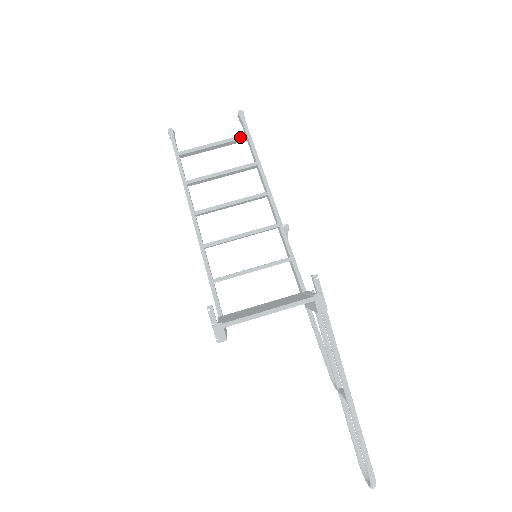
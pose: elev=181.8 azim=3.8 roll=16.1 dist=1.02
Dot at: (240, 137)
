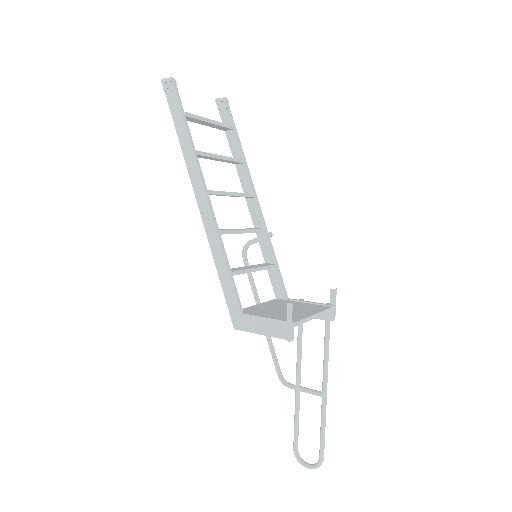
Dot at: (230, 126)
